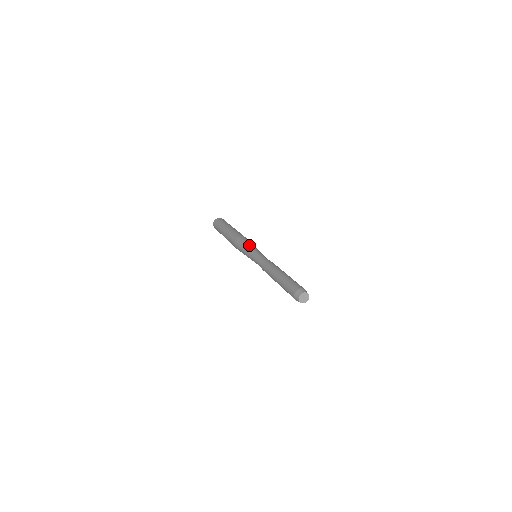
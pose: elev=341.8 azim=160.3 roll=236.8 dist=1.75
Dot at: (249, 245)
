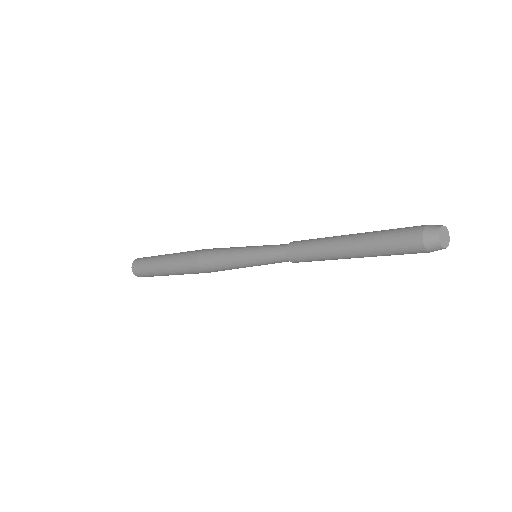
Dot at: (232, 248)
